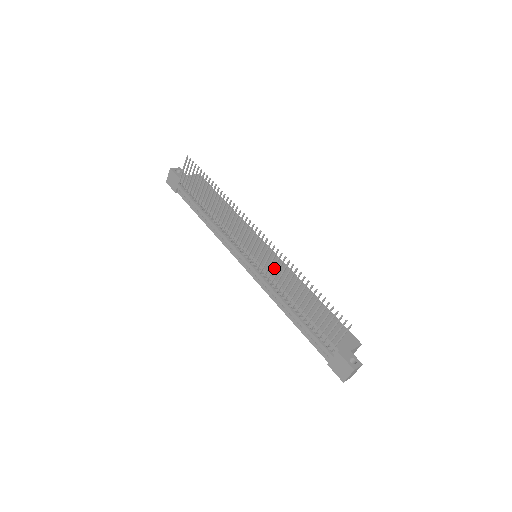
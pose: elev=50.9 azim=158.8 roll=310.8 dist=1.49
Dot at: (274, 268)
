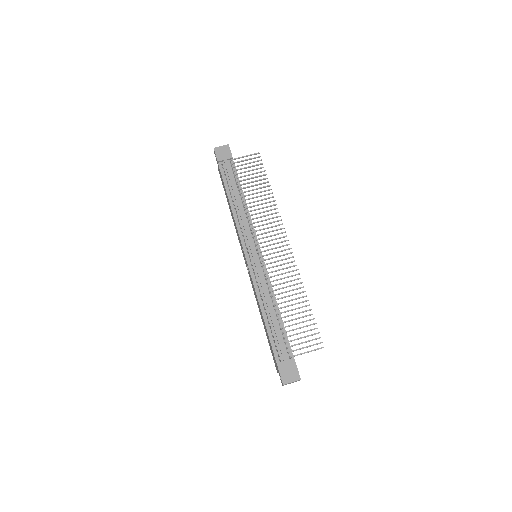
Dot at: (282, 274)
